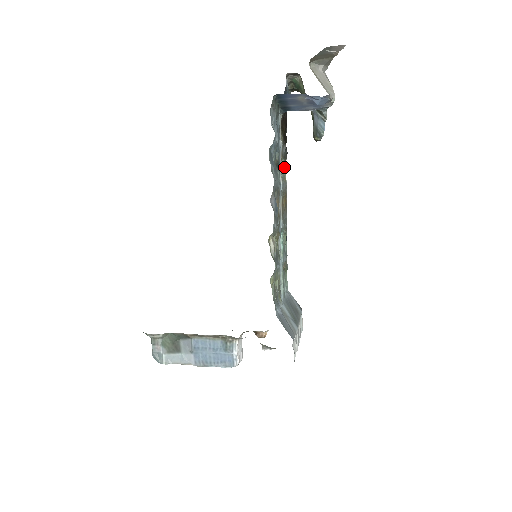
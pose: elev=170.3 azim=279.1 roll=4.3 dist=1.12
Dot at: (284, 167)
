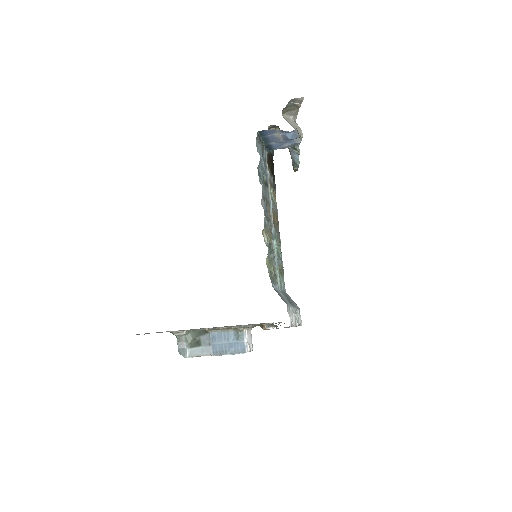
Dot at: (274, 196)
